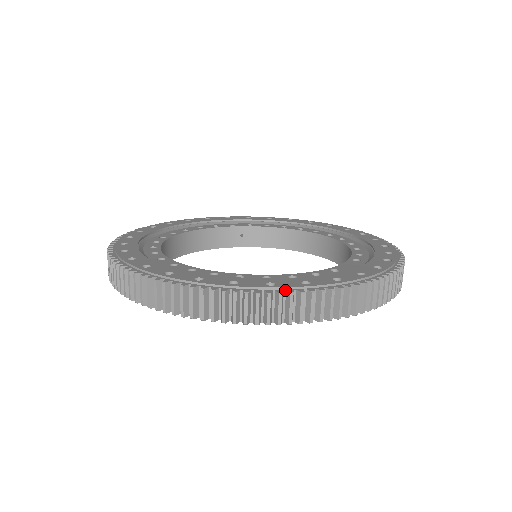
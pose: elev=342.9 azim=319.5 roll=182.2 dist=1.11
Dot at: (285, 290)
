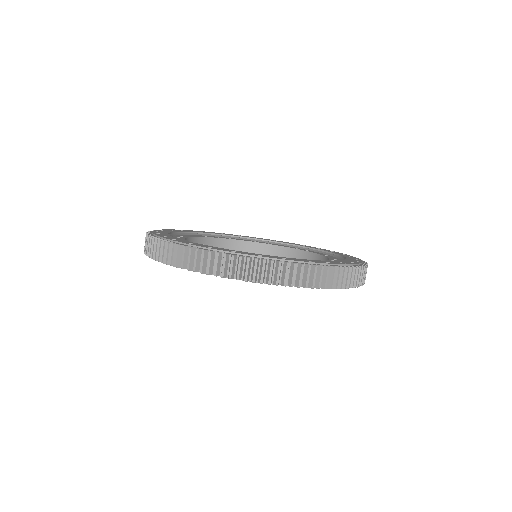
Dot at: (353, 266)
